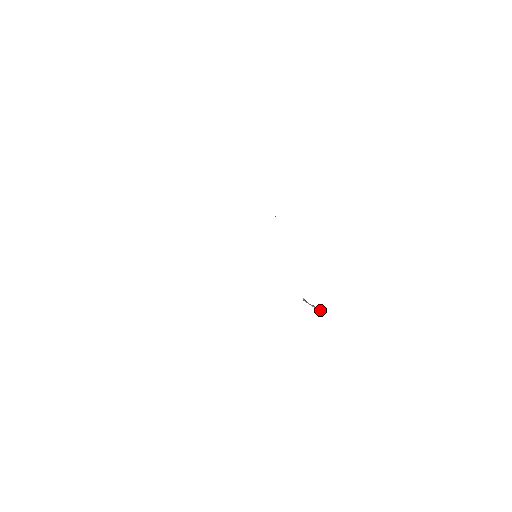
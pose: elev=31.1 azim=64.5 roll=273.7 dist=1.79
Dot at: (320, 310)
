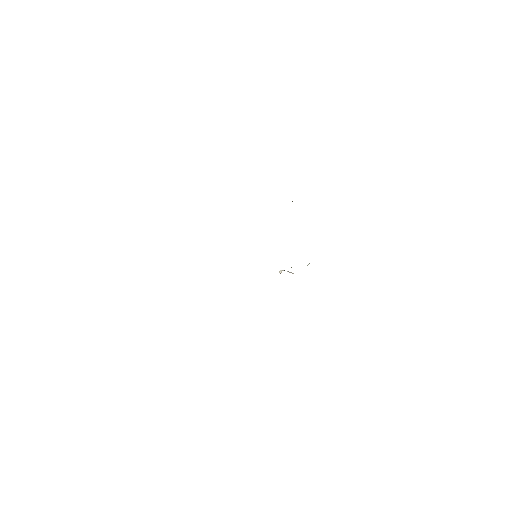
Dot at: occluded
